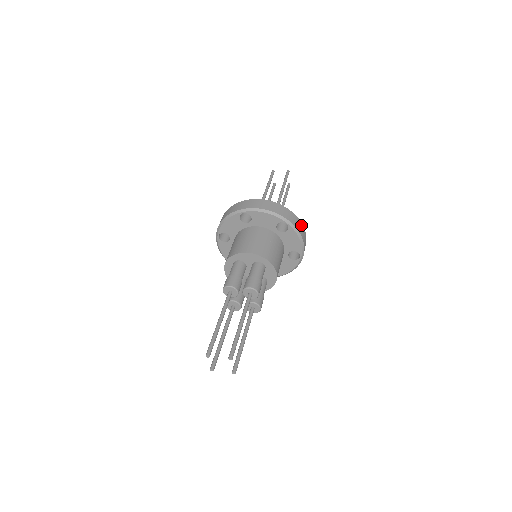
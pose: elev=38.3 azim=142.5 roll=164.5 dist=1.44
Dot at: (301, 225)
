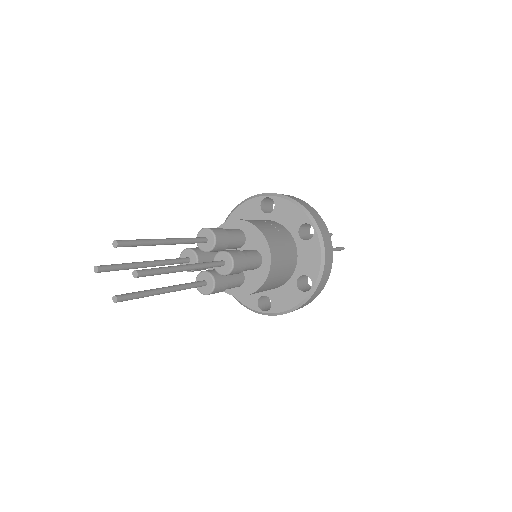
Dot at: (296, 198)
